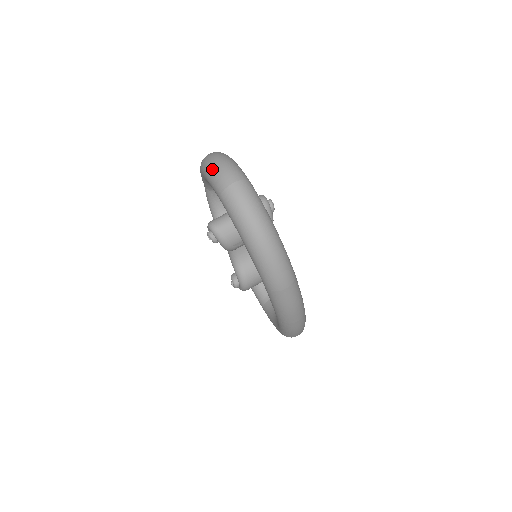
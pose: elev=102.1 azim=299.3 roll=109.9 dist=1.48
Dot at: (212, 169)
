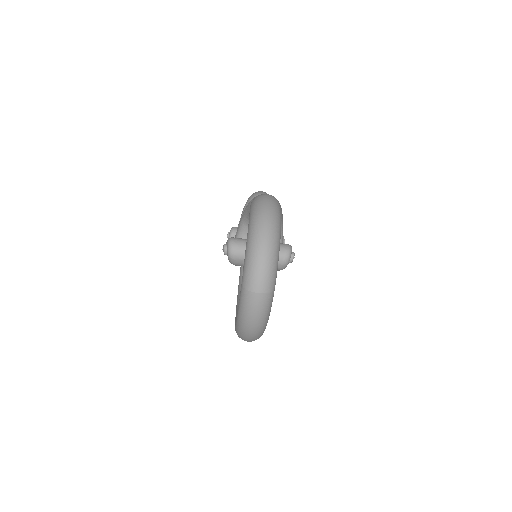
Dot at: (253, 260)
